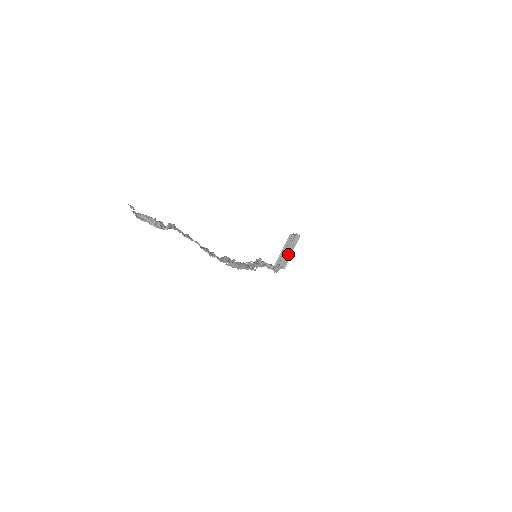
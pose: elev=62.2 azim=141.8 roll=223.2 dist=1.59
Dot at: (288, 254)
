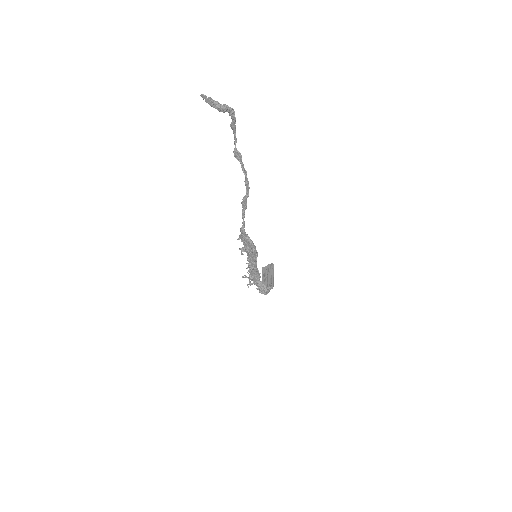
Dot at: (270, 278)
